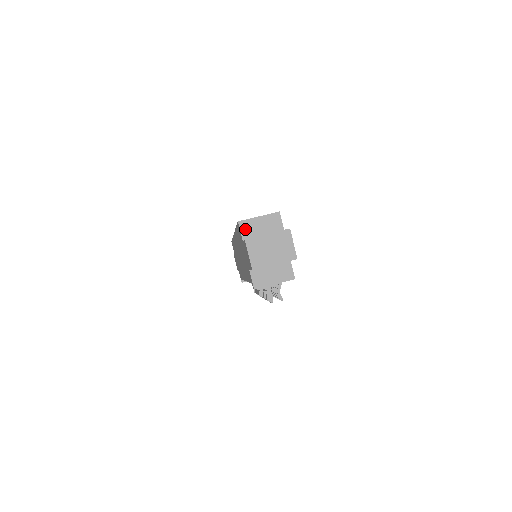
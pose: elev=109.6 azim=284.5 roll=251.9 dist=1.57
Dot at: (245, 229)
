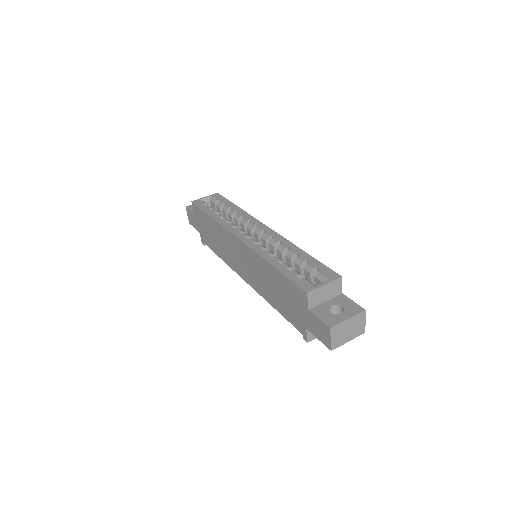
Dot at: (312, 298)
